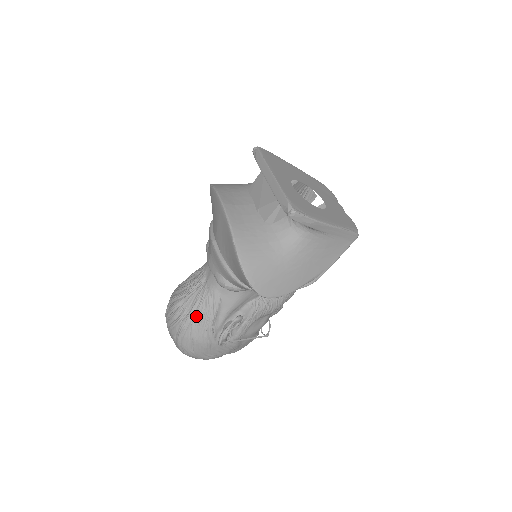
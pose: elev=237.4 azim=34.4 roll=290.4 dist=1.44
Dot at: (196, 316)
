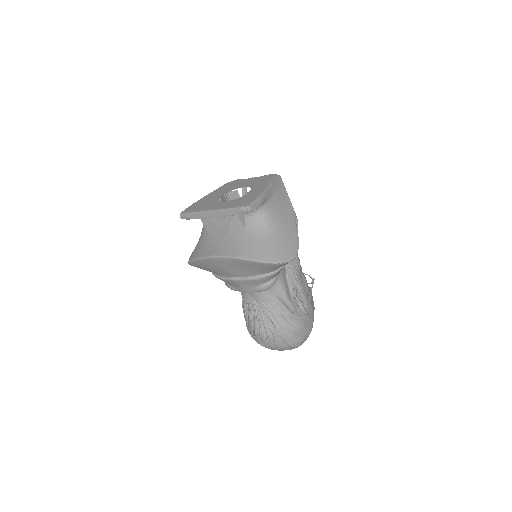
Dot at: (279, 320)
